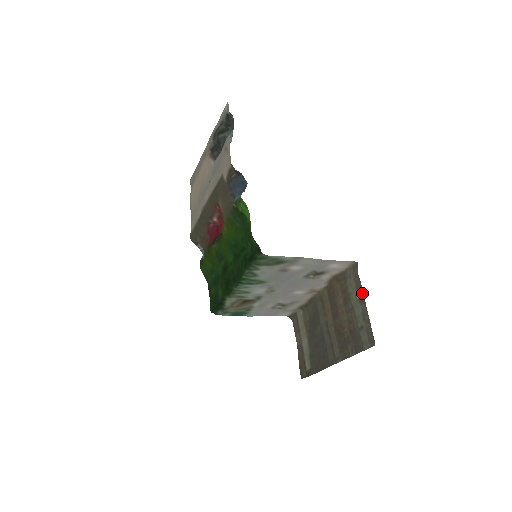
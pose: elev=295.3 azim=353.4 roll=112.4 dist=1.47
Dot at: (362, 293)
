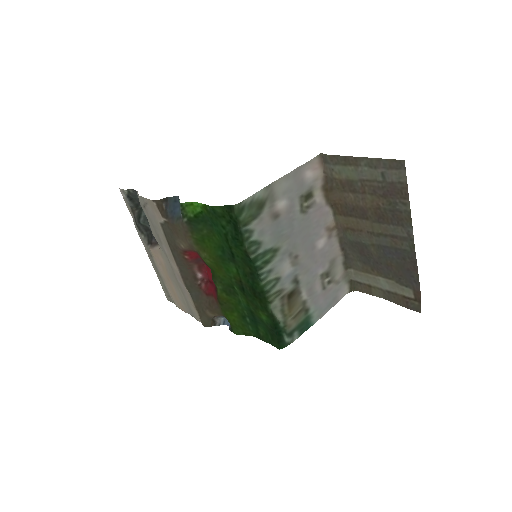
Dot at: (349, 158)
